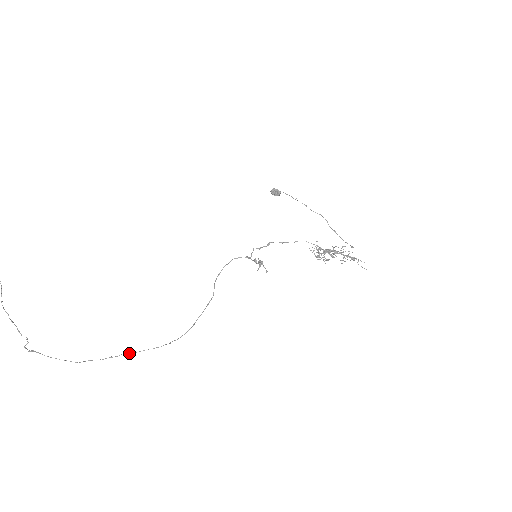
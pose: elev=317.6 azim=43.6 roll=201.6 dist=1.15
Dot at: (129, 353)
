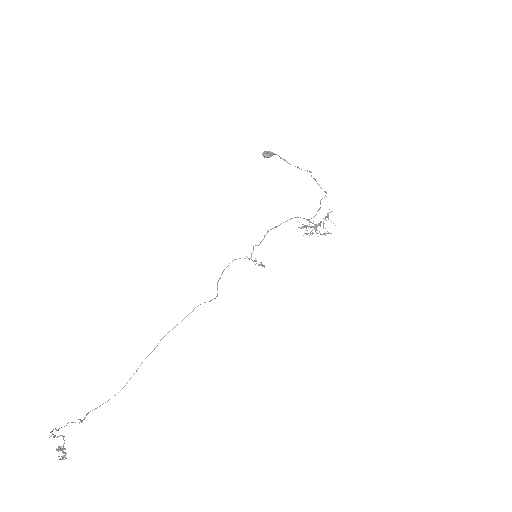
Dot at: occluded
